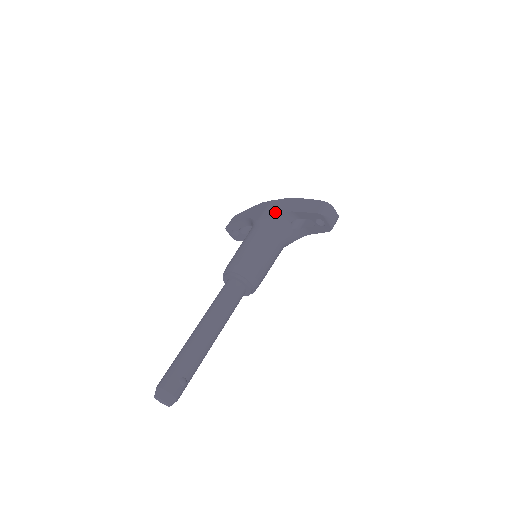
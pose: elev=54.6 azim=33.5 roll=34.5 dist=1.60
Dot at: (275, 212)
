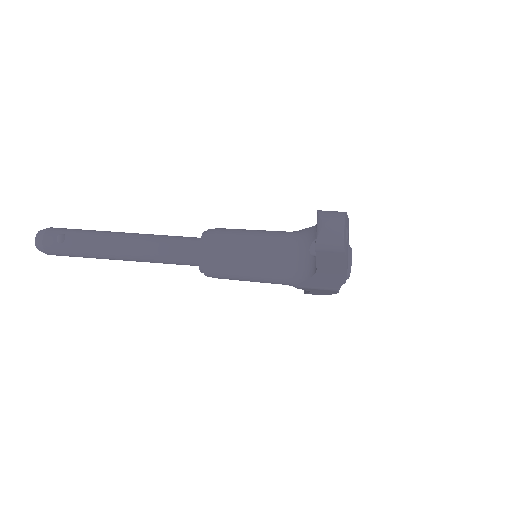
Dot at: occluded
